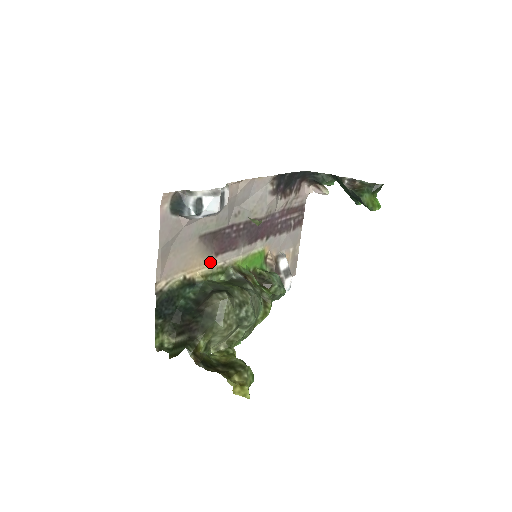
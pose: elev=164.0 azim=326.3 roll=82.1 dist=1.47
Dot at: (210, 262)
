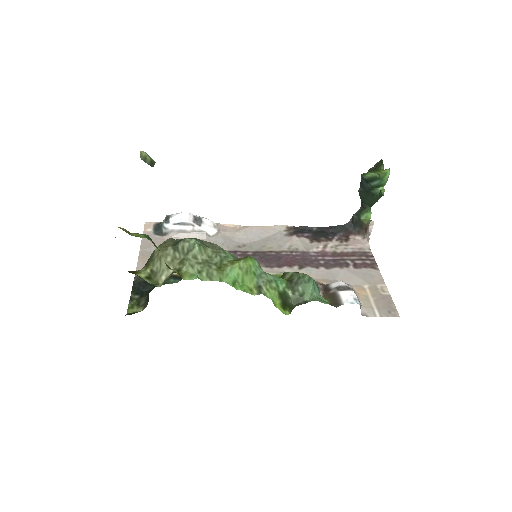
Dot at: occluded
